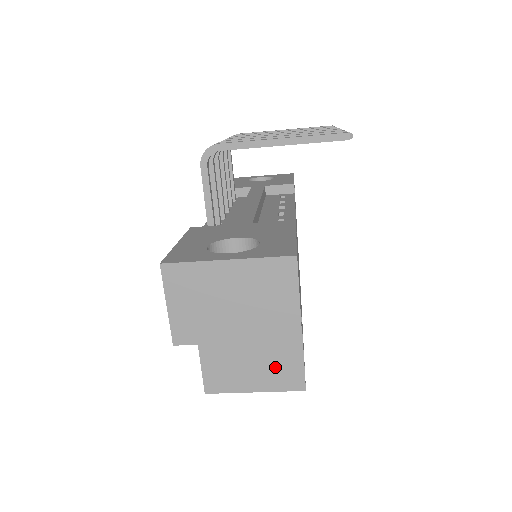
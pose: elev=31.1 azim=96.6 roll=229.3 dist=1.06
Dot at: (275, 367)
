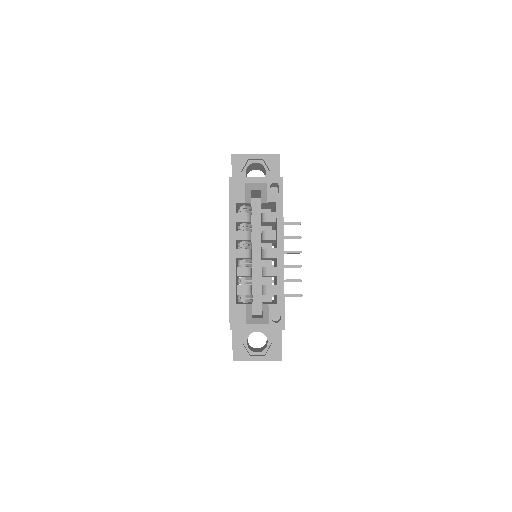
Dot at: occluded
